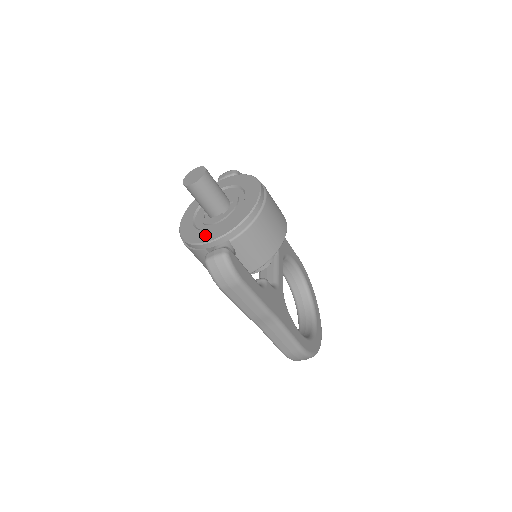
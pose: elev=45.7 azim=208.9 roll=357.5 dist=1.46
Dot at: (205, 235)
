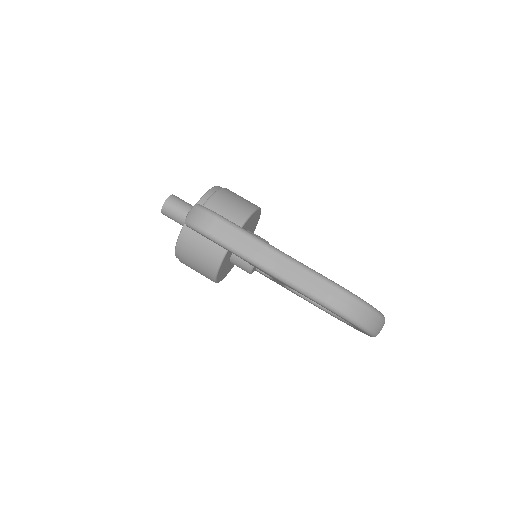
Dot at: occluded
